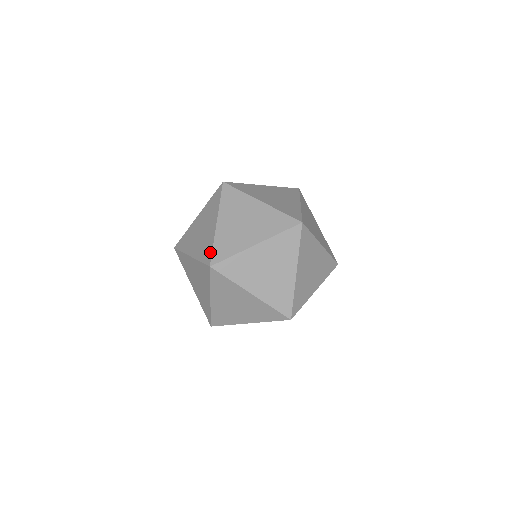
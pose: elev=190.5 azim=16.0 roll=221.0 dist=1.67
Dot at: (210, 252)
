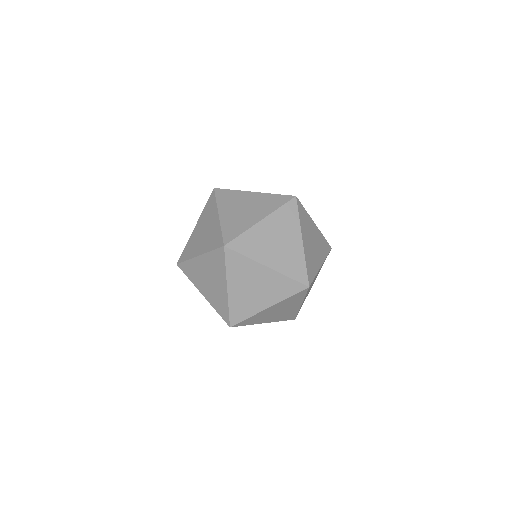
Dot at: (183, 252)
